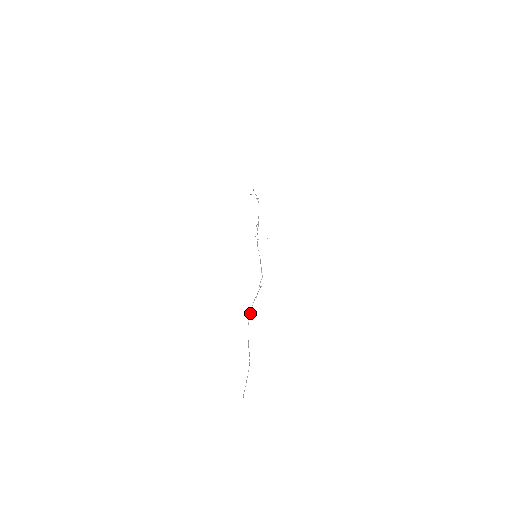
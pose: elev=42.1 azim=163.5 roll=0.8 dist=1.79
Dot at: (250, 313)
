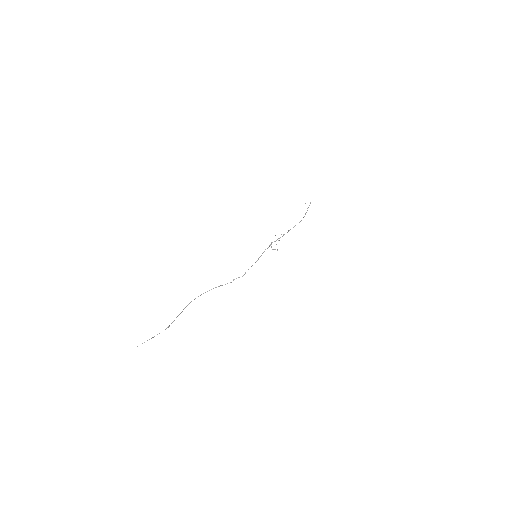
Dot at: occluded
